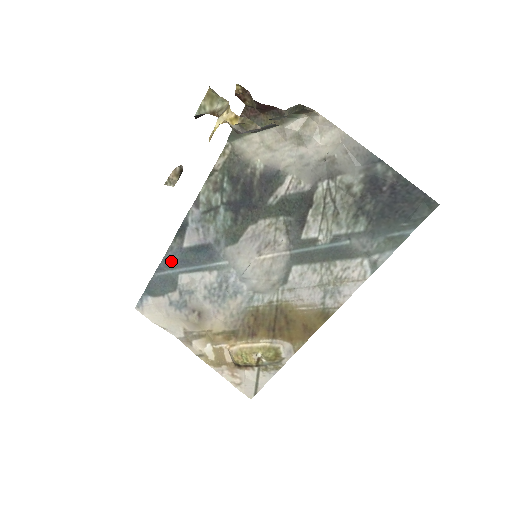
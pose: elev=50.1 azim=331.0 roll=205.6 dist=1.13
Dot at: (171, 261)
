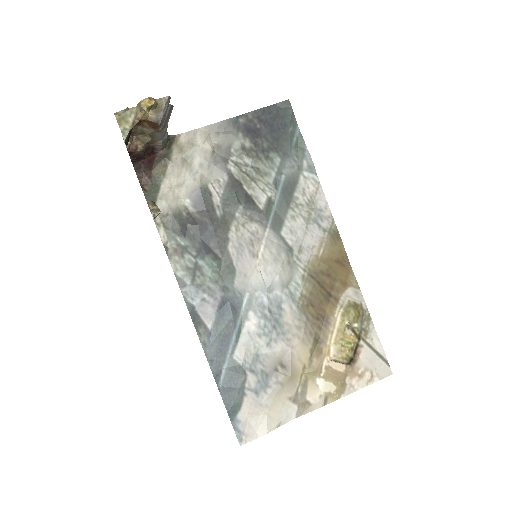
Dot at: (216, 356)
